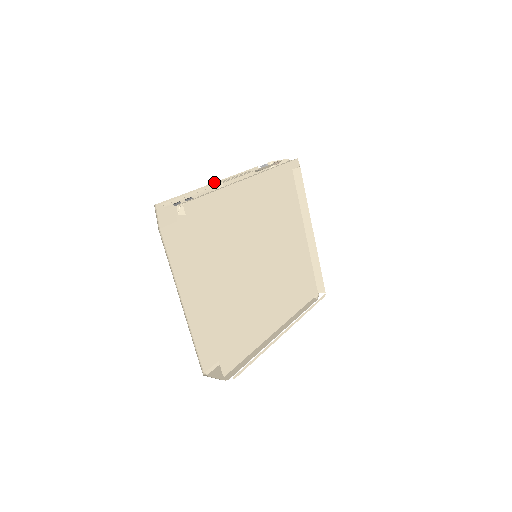
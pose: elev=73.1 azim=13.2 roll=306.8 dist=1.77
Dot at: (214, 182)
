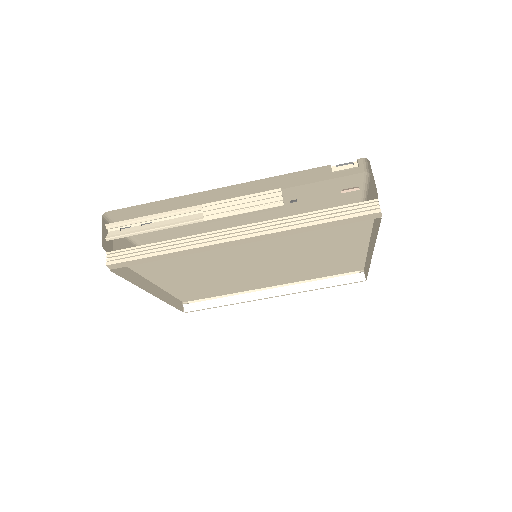
Dot at: (217, 188)
